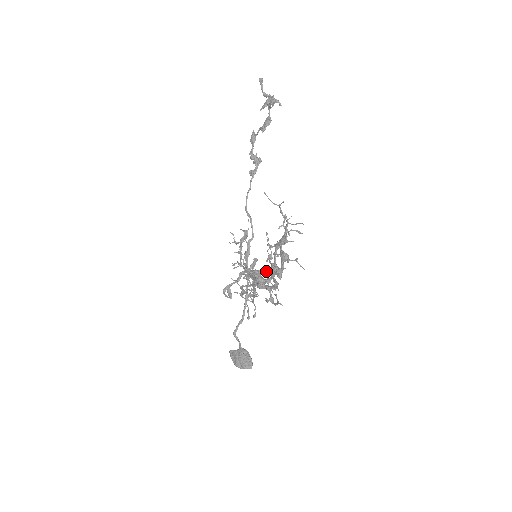
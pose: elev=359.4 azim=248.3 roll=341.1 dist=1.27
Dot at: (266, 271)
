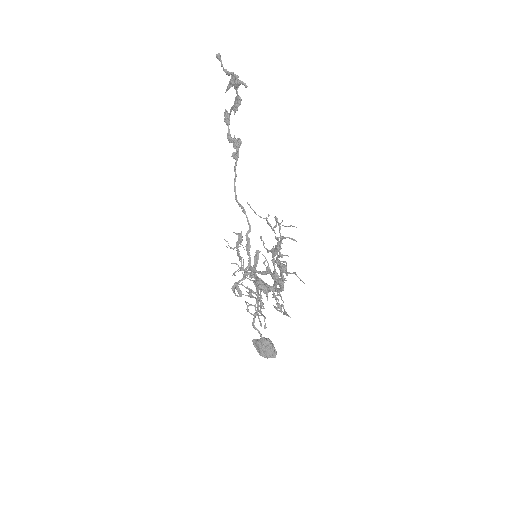
Dot at: occluded
